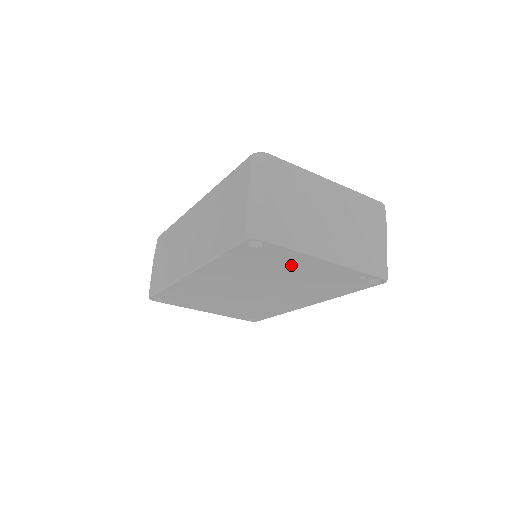
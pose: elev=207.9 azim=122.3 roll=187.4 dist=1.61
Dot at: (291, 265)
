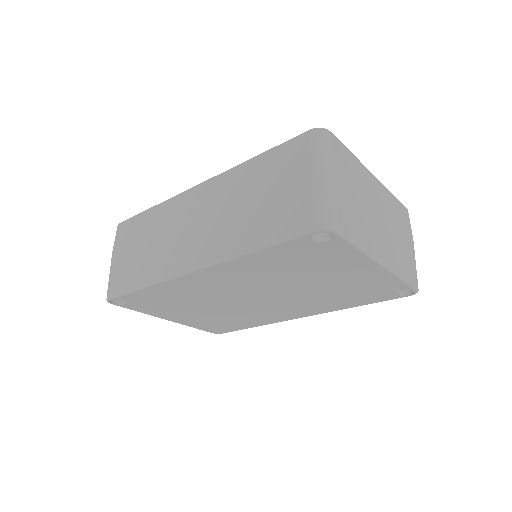
Dot at: (335, 268)
